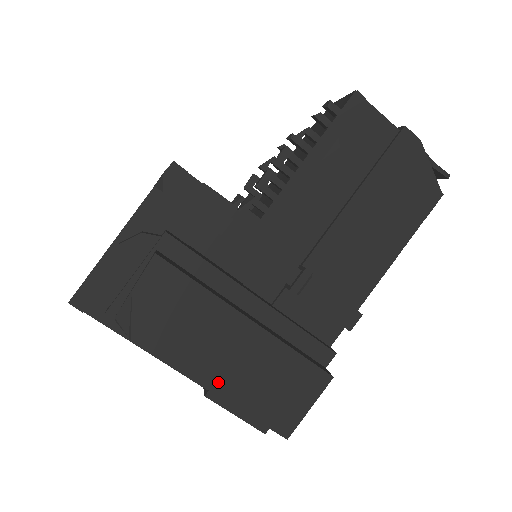
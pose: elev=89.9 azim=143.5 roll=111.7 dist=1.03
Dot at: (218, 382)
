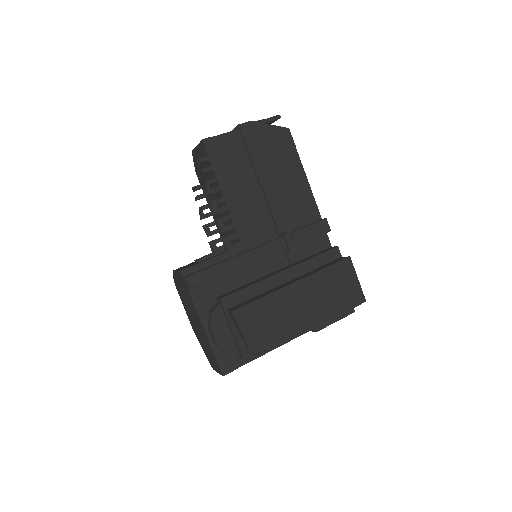
Dot at: (316, 320)
